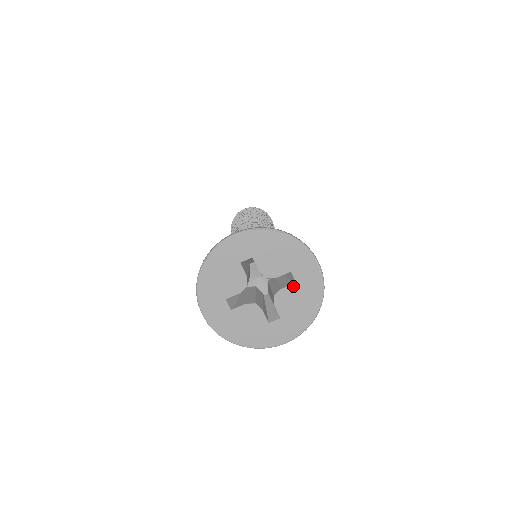
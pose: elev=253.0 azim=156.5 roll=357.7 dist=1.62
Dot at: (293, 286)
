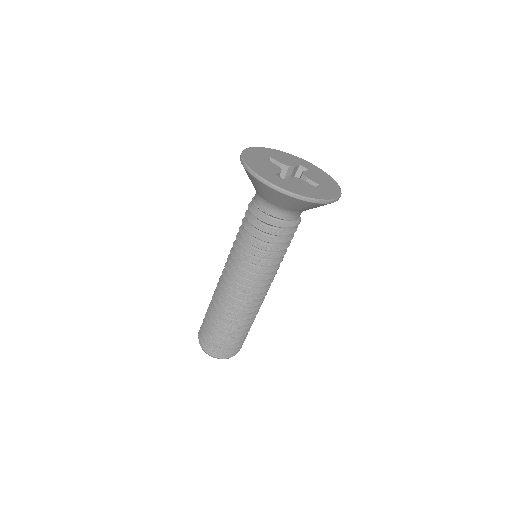
Dot at: (308, 171)
